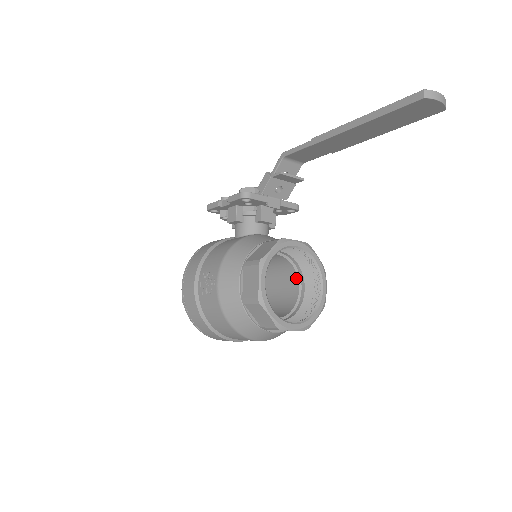
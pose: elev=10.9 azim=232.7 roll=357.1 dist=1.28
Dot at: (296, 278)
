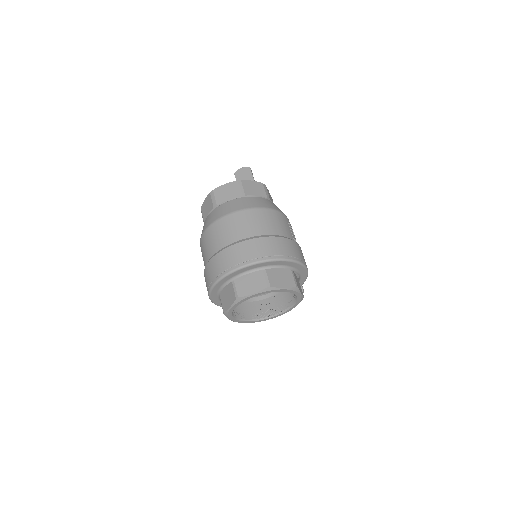
Dot at: occluded
